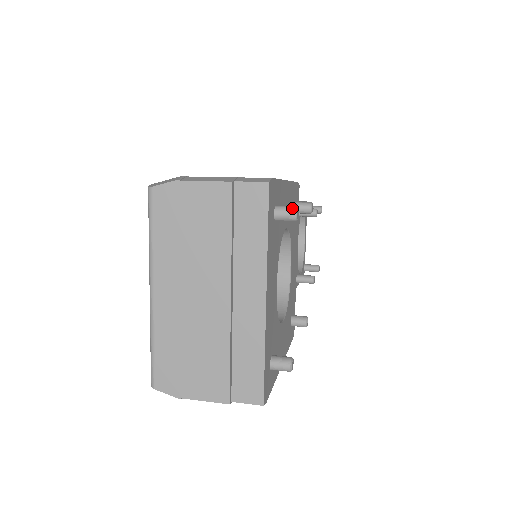
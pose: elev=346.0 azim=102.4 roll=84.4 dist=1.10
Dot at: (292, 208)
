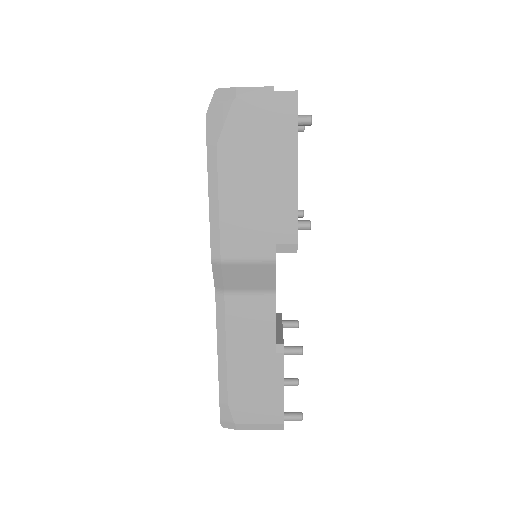
Dot at: occluded
